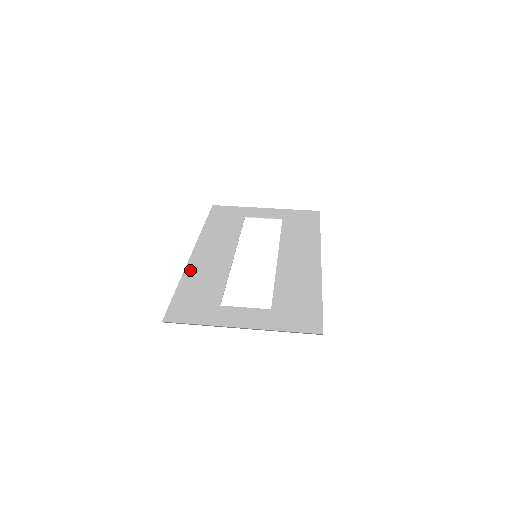
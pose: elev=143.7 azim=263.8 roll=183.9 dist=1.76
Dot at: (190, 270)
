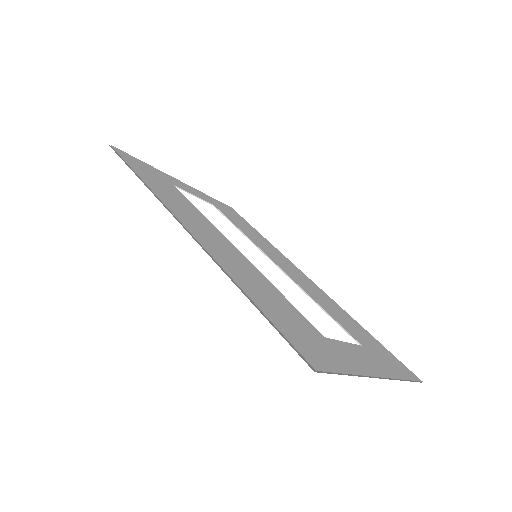
Dot at: (223, 262)
